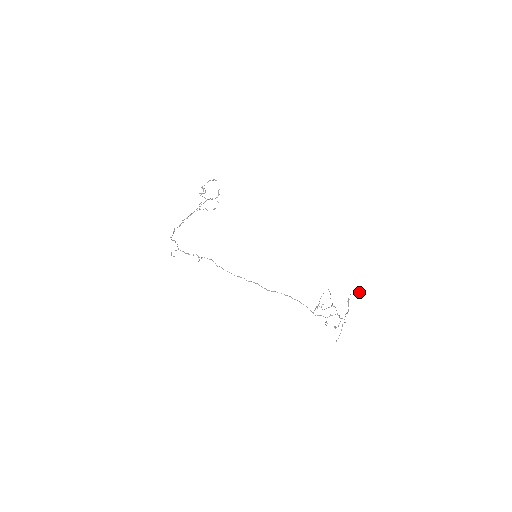
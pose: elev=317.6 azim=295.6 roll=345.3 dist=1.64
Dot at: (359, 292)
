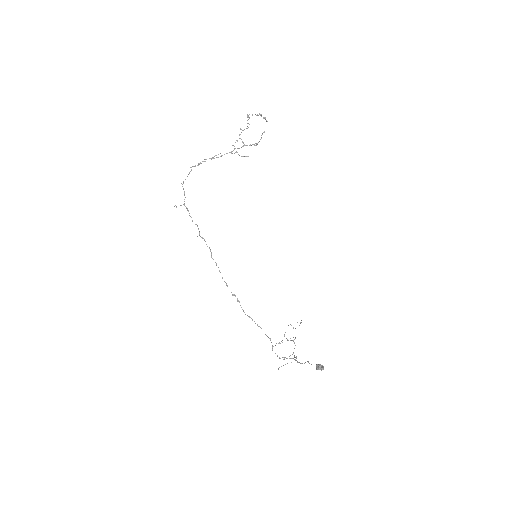
Dot at: (319, 369)
